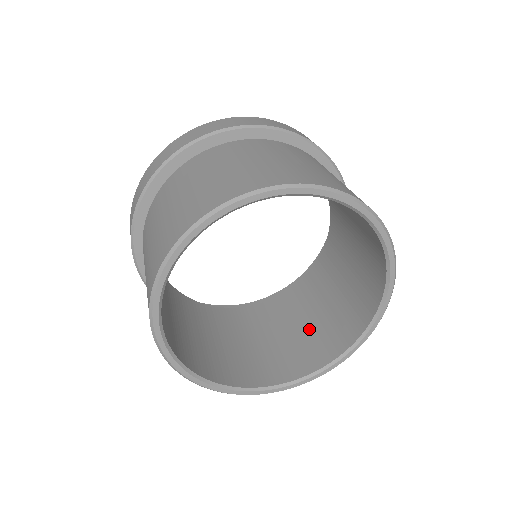
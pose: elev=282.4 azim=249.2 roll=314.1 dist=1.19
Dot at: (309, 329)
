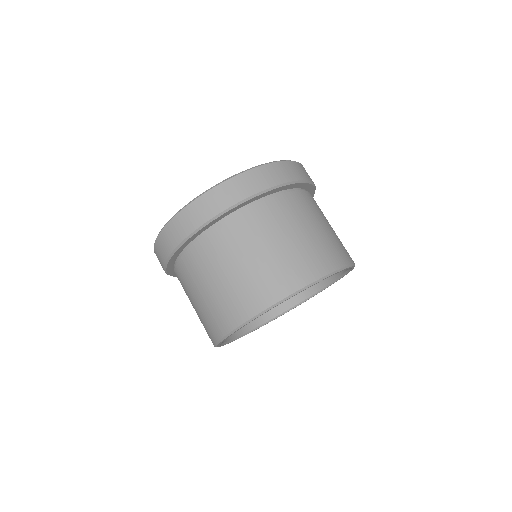
Dot at: occluded
